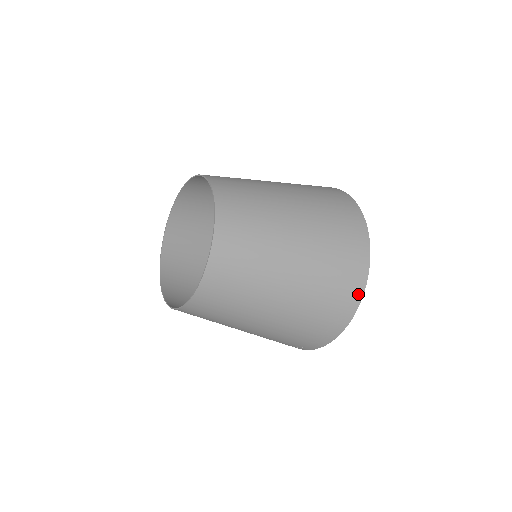
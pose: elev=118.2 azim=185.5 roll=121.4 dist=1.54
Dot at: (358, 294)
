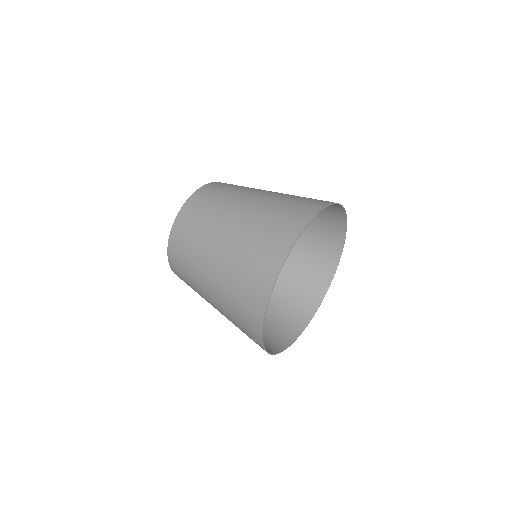
Dot at: (261, 309)
